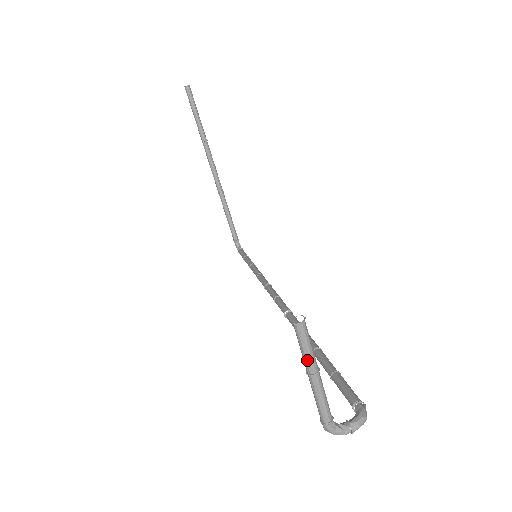
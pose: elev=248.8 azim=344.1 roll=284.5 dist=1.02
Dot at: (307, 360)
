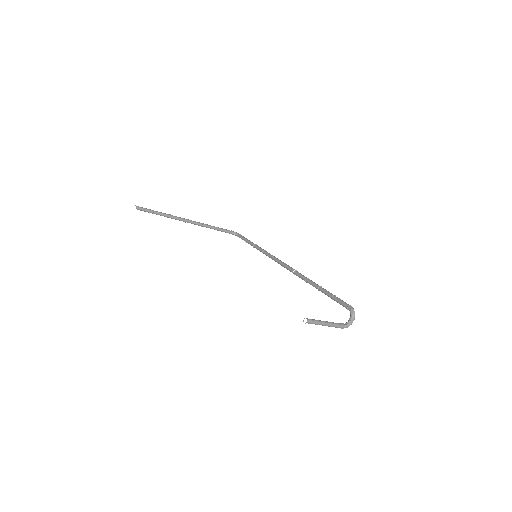
Dot at: occluded
